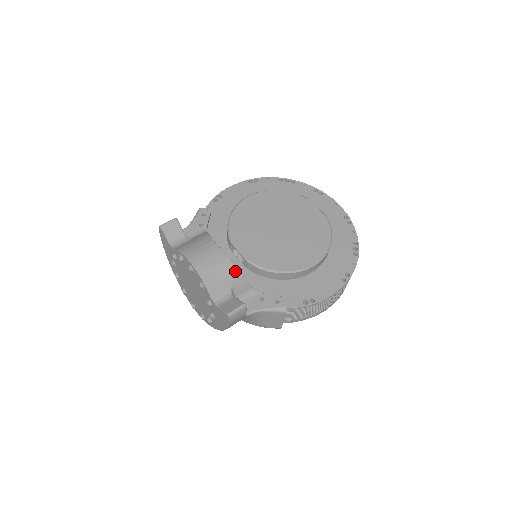
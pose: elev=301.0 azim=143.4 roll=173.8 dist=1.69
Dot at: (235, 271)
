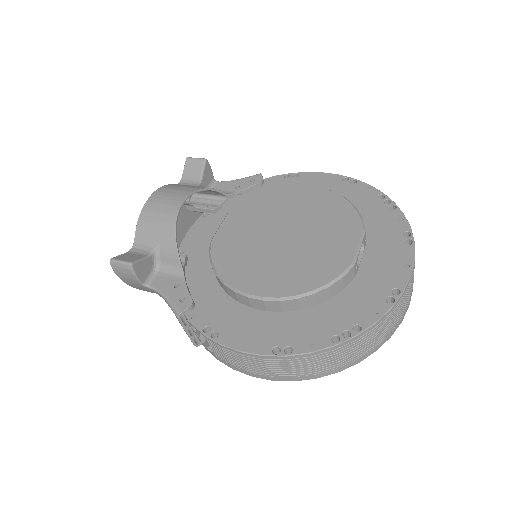
Dot at: (171, 232)
